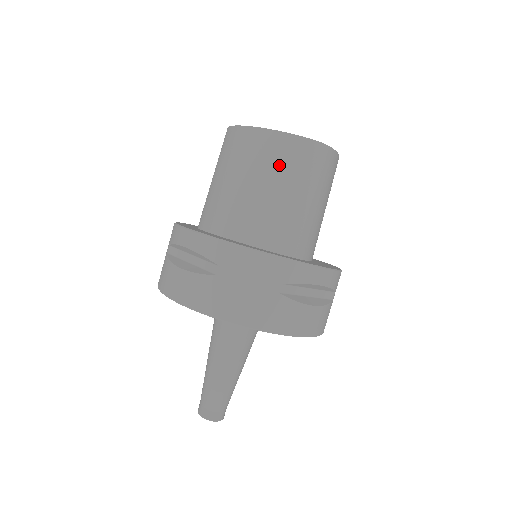
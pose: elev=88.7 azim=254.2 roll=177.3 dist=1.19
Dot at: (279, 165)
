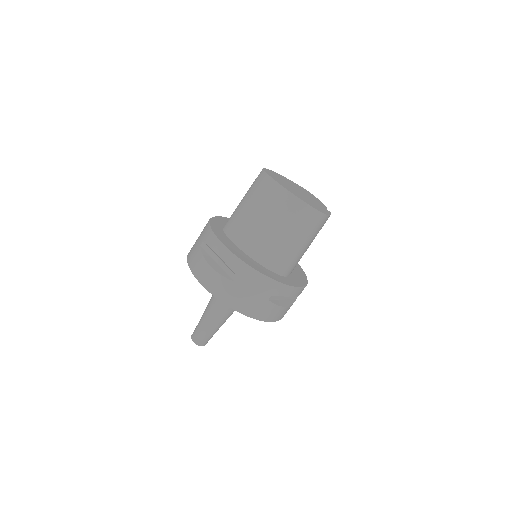
Dot at: (292, 220)
